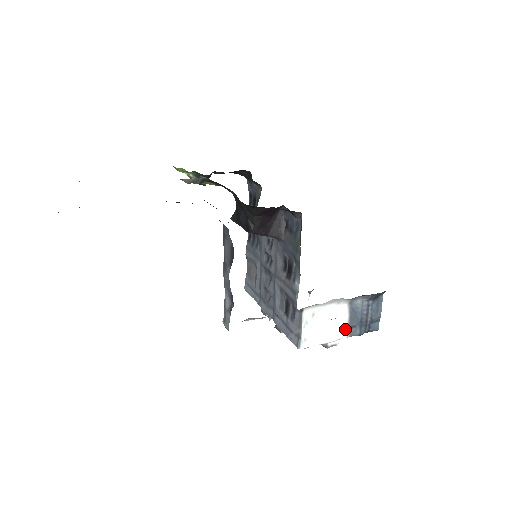
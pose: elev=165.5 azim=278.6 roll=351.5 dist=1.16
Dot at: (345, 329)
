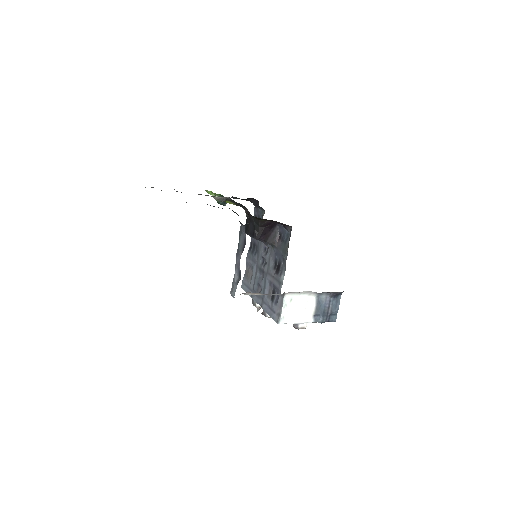
Dot at: (312, 315)
